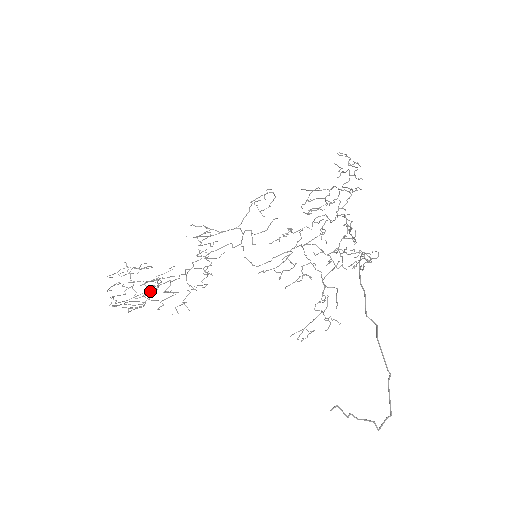
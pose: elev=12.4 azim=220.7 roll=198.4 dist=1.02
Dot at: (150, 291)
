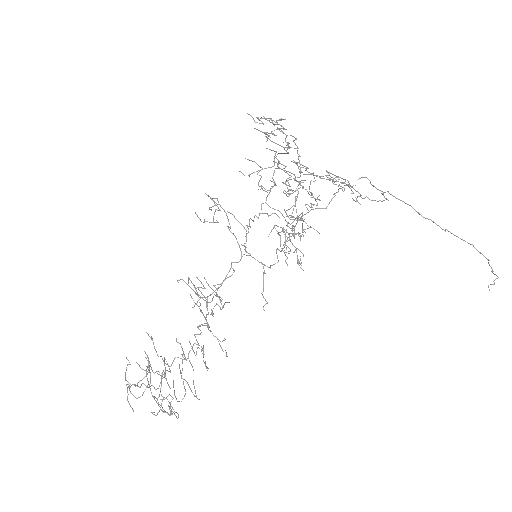
Dot at: (146, 370)
